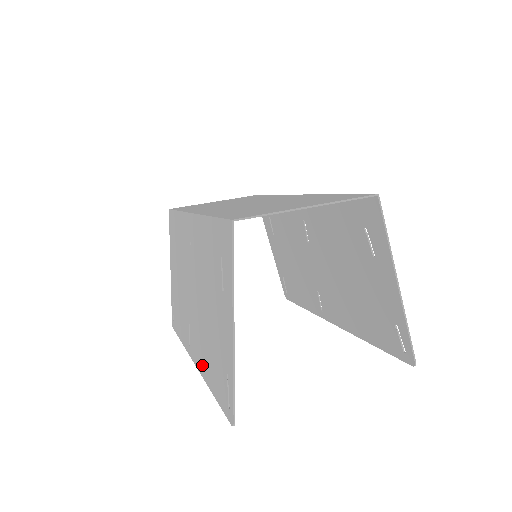
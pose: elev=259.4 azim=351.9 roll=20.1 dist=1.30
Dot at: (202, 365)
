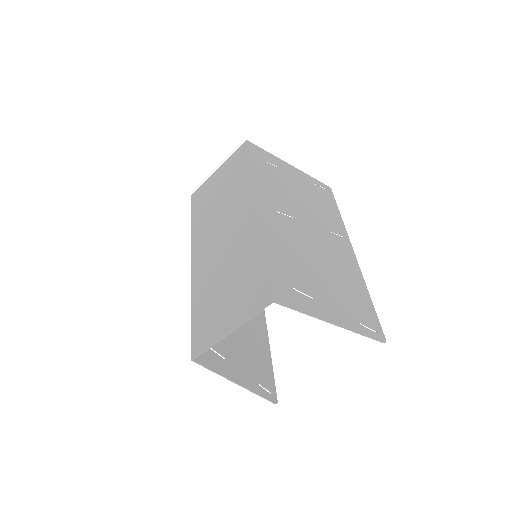
Dot at: (262, 335)
